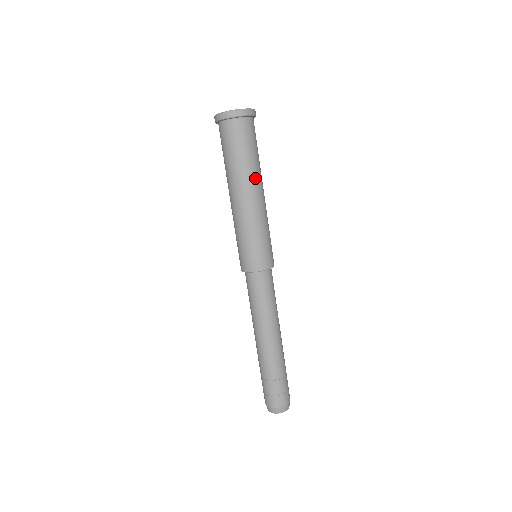
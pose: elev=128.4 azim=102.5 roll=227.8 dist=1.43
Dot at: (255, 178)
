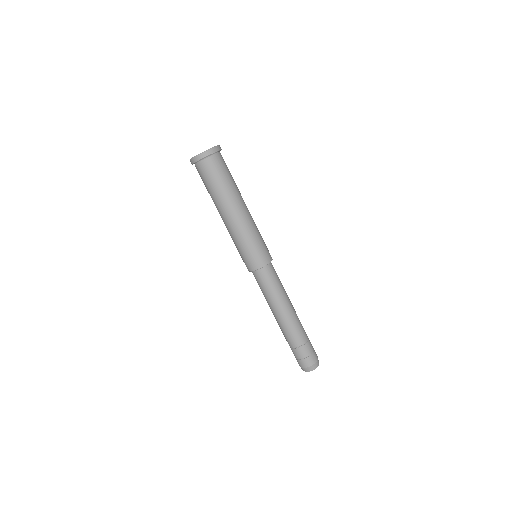
Dot at: (236, 198)
